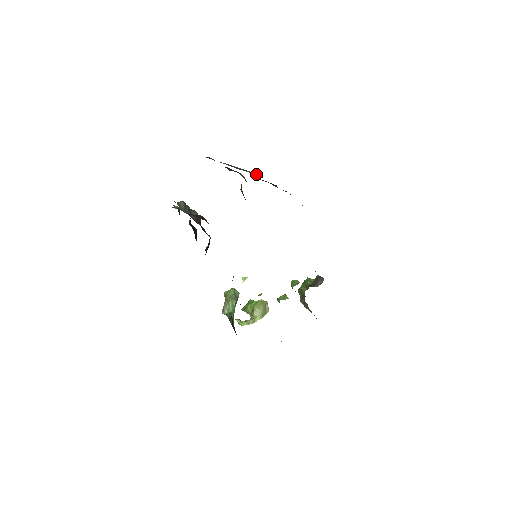
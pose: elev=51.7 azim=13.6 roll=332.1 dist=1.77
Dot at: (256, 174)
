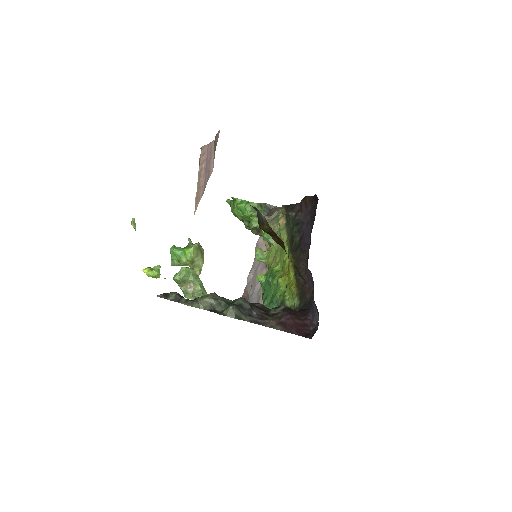
Dot at: occluded
